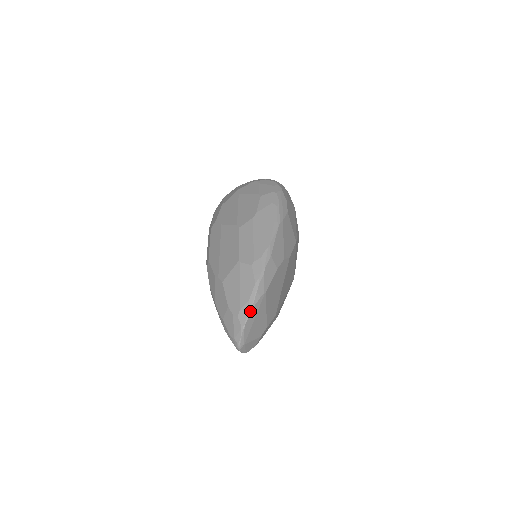
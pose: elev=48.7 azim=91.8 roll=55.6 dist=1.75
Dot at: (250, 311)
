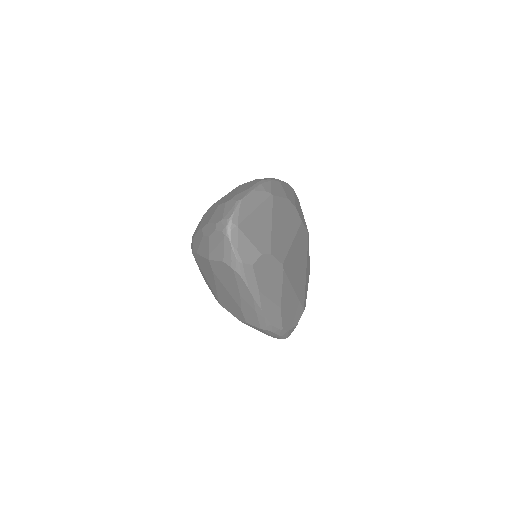
Dot at: (250, 192)
